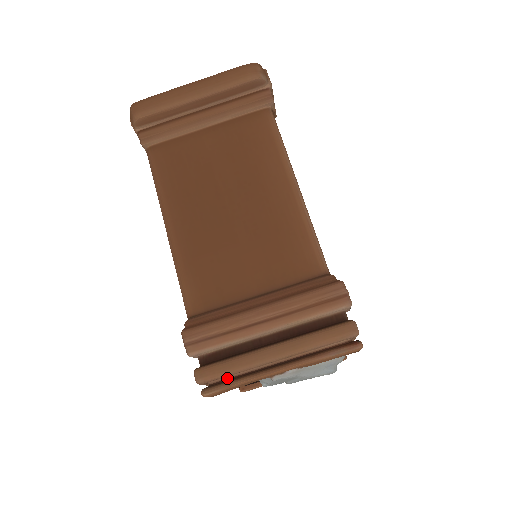
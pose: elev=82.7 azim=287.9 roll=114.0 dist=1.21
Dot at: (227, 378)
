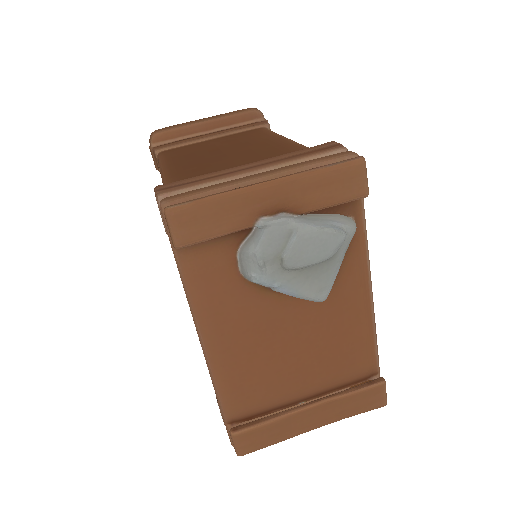
Dot at: occluded
